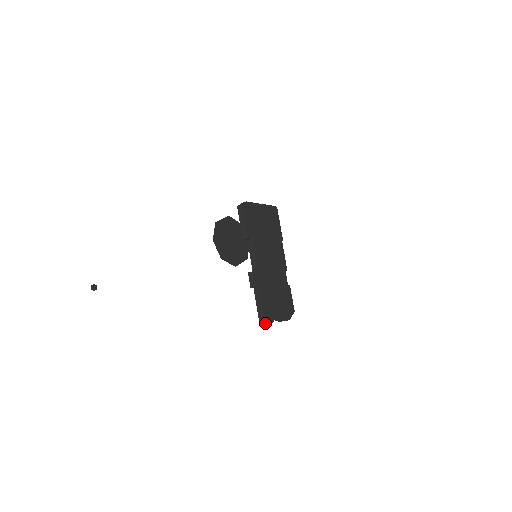
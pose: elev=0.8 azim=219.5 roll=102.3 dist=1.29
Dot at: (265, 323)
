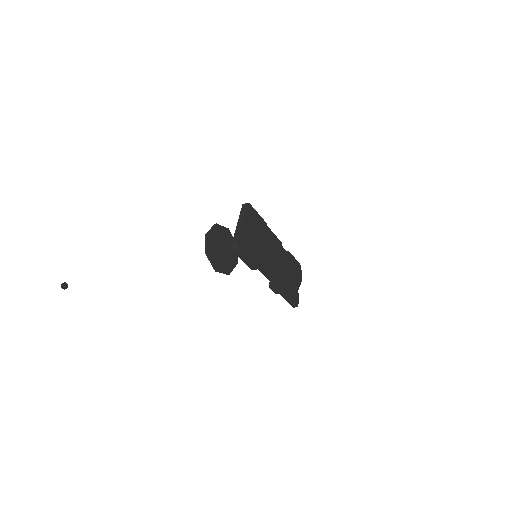
Dot at: (297, 305)
